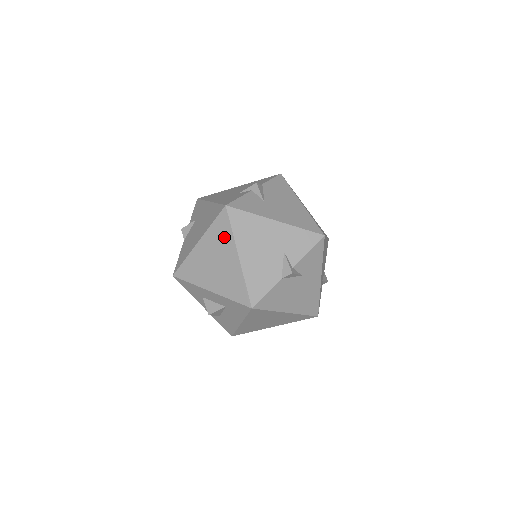
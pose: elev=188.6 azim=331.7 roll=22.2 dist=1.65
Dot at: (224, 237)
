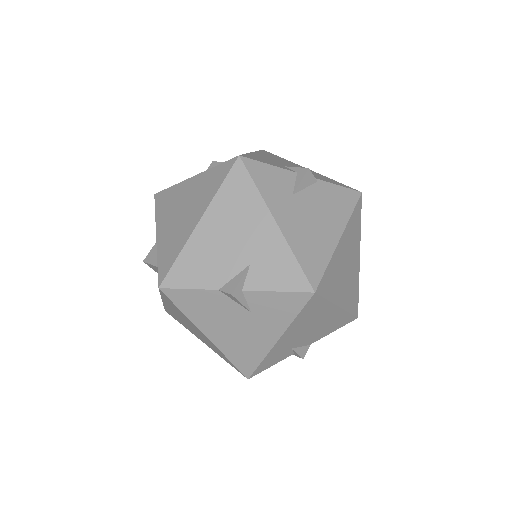
Dot at: (209, 189)
